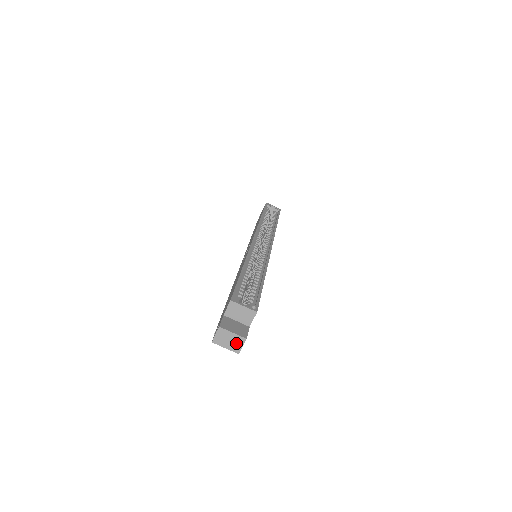
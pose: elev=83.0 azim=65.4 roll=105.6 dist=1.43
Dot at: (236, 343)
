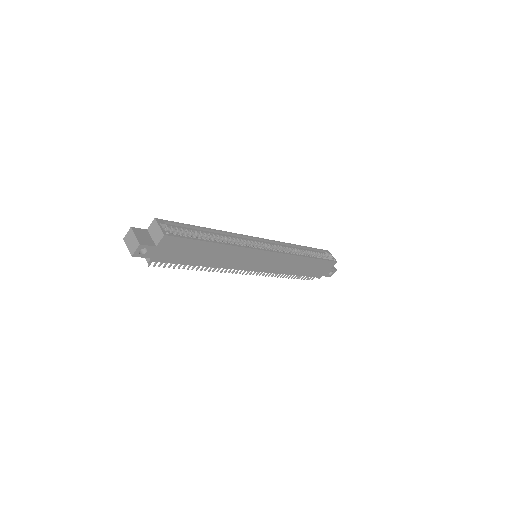
Dot at: (134, 246)
